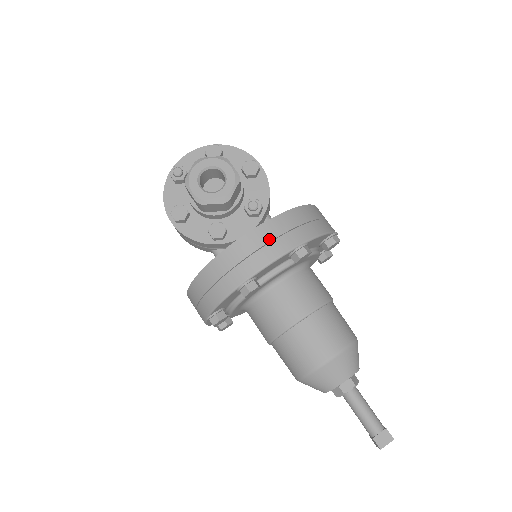
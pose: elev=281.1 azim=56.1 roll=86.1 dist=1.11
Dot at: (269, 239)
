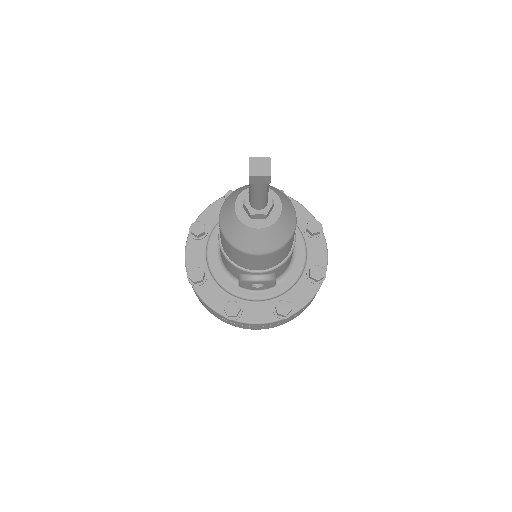
Dot at: occluded
